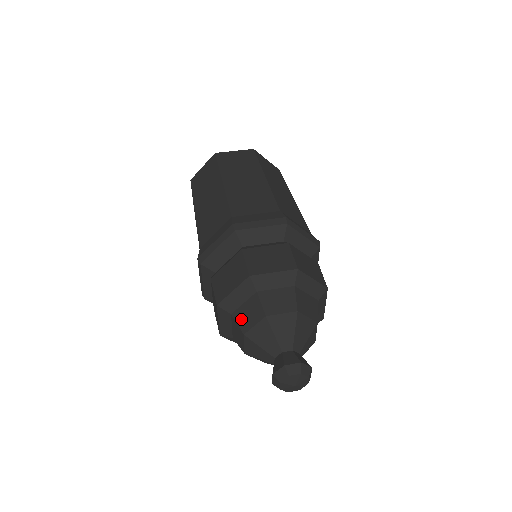
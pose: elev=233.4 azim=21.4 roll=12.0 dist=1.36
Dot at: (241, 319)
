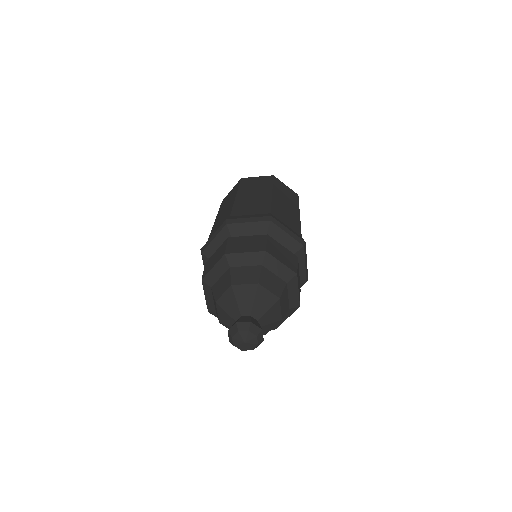
Dot at: occluded
